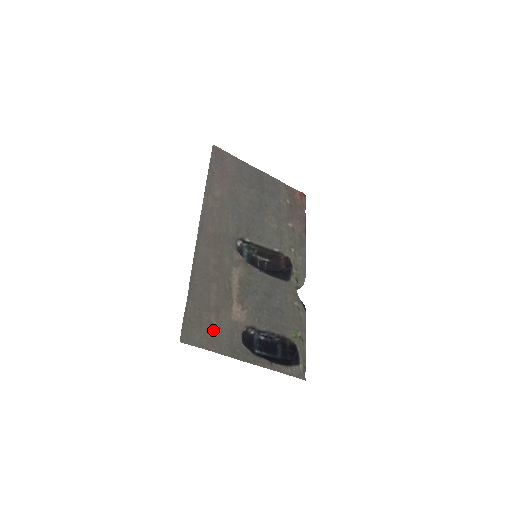
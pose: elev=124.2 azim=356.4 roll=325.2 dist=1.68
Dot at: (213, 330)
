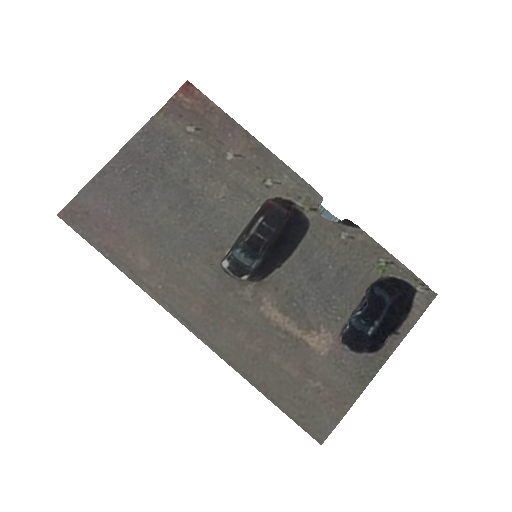
Dot at: (326, 392)
